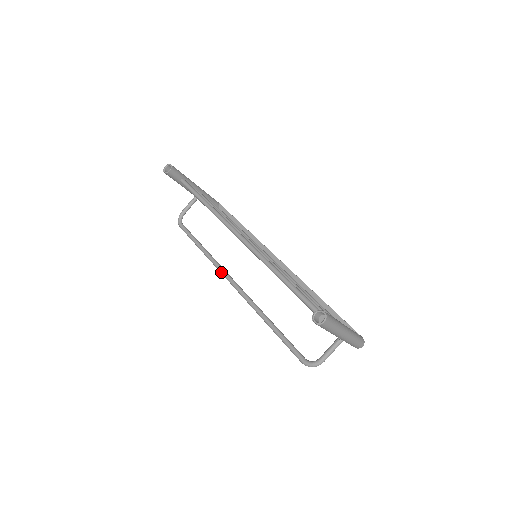
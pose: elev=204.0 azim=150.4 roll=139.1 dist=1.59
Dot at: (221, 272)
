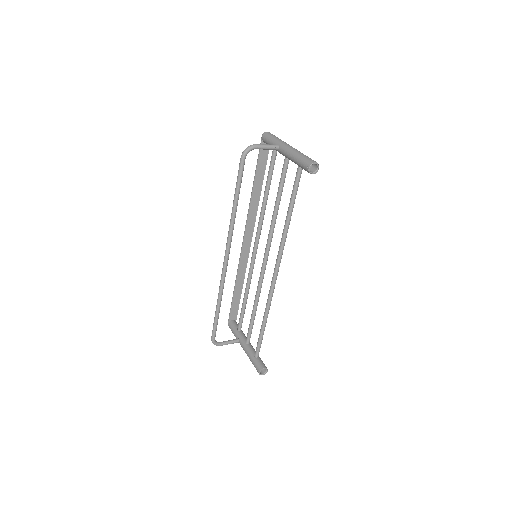
Dot at: (229, 244)
